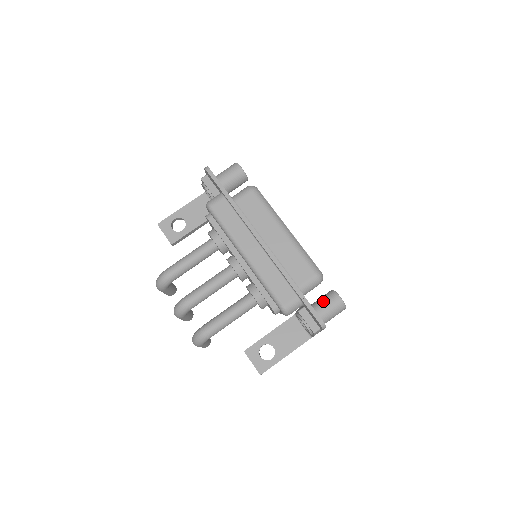
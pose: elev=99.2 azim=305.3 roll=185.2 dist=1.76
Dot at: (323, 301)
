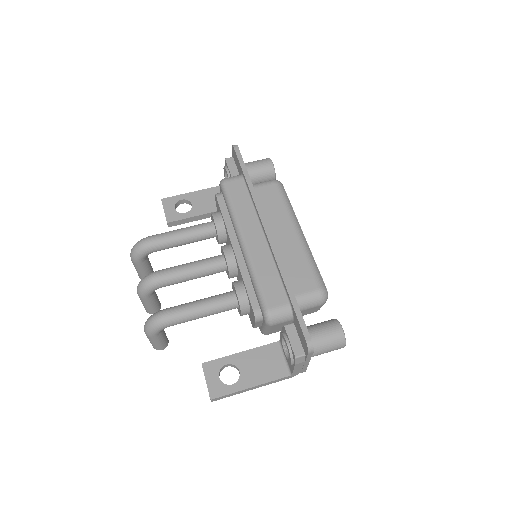
Dot at: (319, 325)
